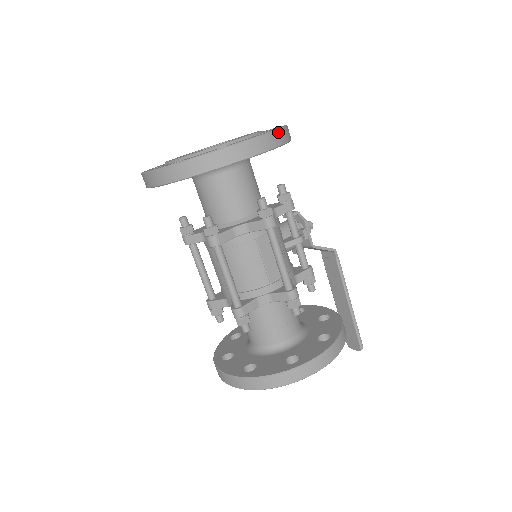
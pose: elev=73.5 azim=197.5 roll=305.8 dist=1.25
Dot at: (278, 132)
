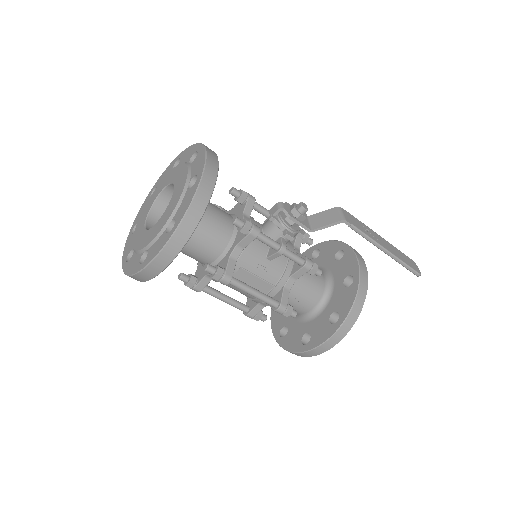
Dot at: (176, 234)
